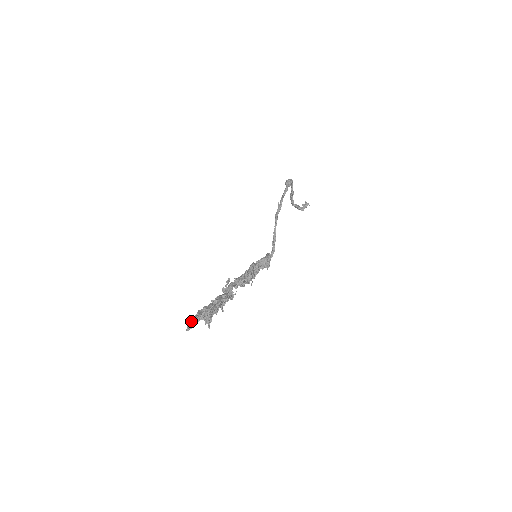
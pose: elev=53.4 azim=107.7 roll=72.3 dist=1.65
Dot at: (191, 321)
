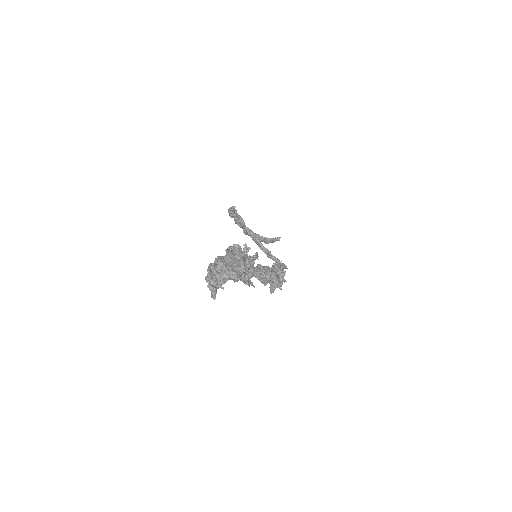
Dot at: (208, 277)
